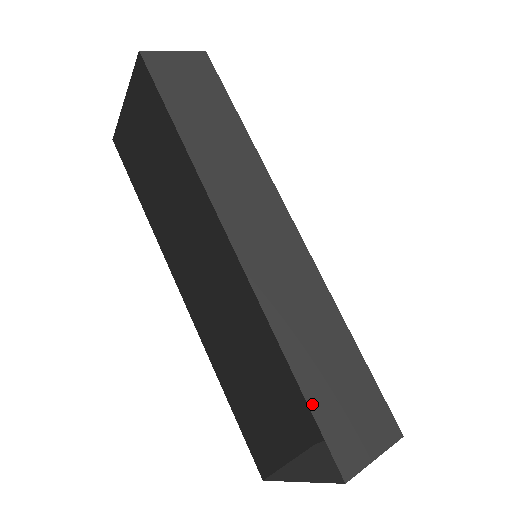
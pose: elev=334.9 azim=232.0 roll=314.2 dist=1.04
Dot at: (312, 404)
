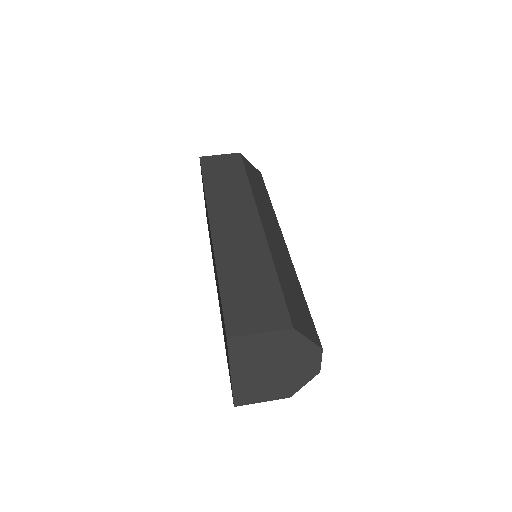
Dot at: (224, 297)
